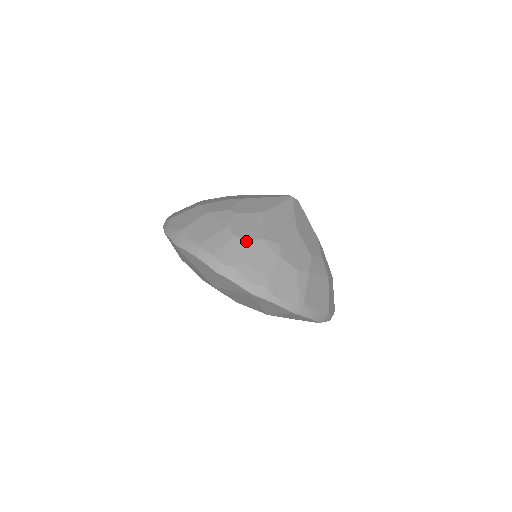
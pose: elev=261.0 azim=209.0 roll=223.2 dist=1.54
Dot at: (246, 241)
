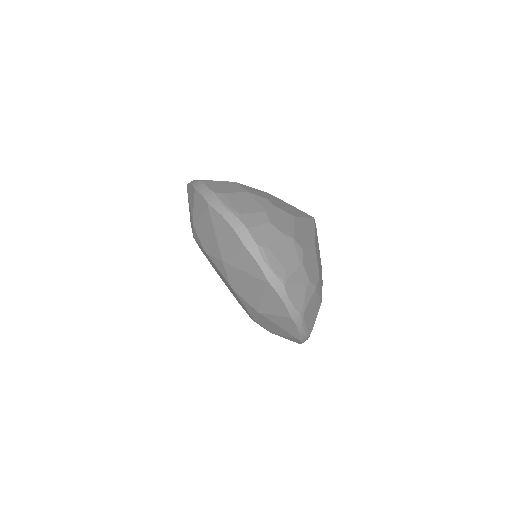
Dot at: (279, 232)
